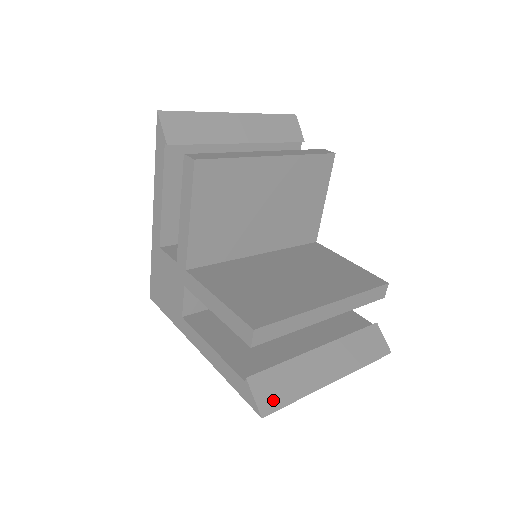
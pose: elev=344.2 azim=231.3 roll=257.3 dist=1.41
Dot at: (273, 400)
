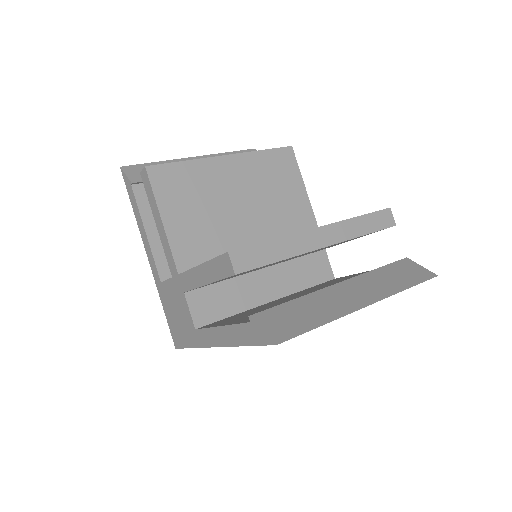
Dot at: (288, 329)
